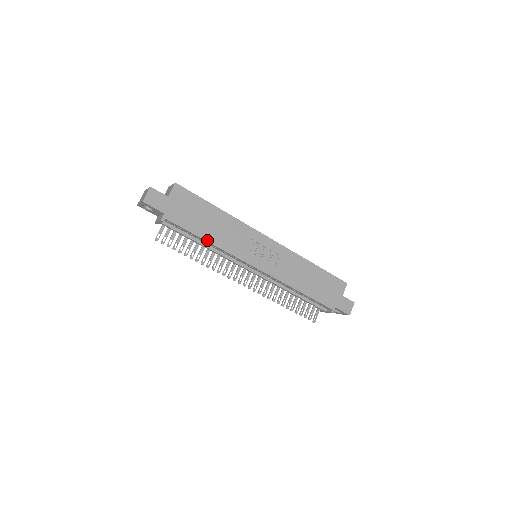
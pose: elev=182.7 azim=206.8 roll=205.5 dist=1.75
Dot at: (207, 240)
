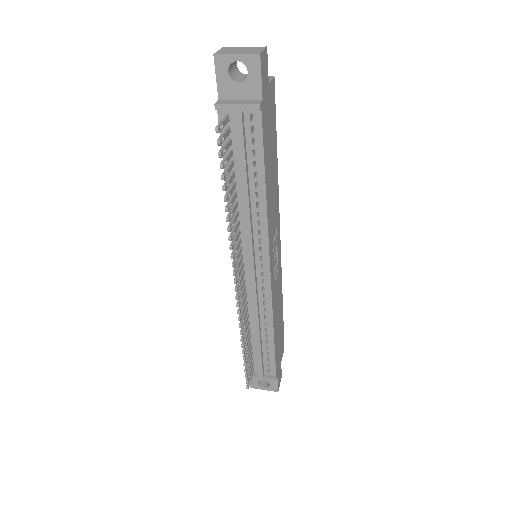
Dot at: (266, 187)
